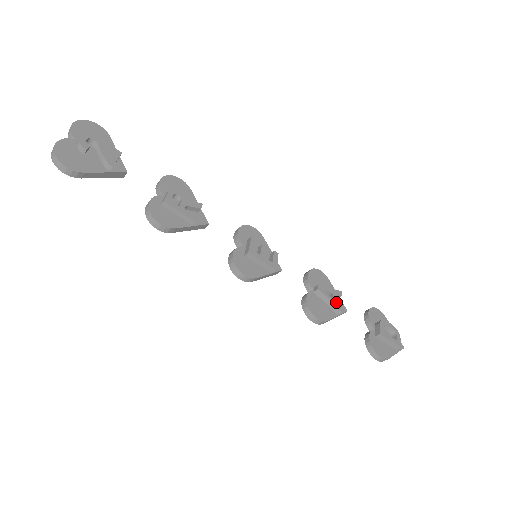
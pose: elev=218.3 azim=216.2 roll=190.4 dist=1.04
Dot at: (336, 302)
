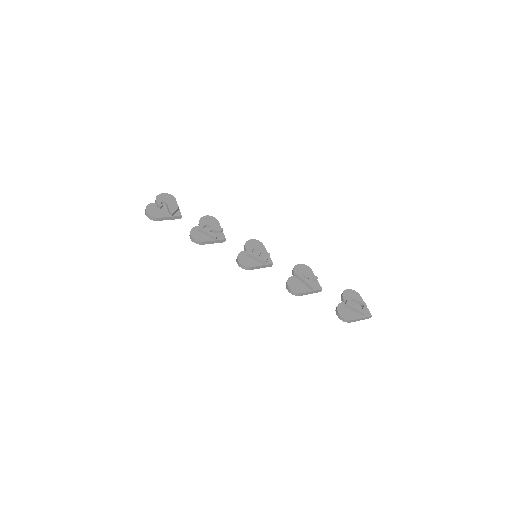
Dot at: (310, 282)
